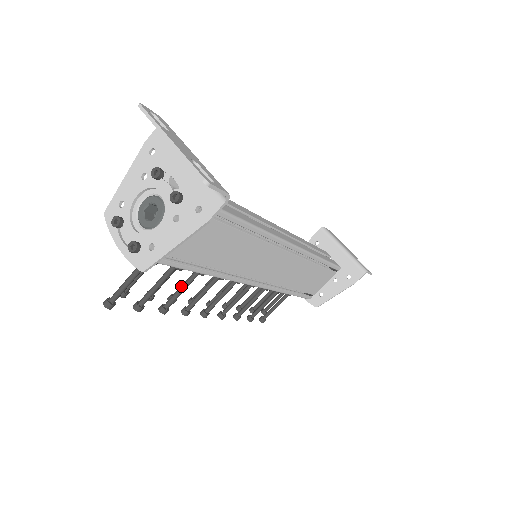
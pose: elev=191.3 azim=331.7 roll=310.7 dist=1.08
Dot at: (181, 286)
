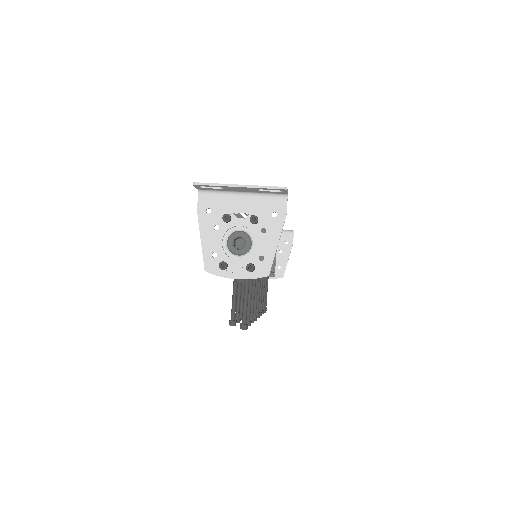
Dot at: occluded
